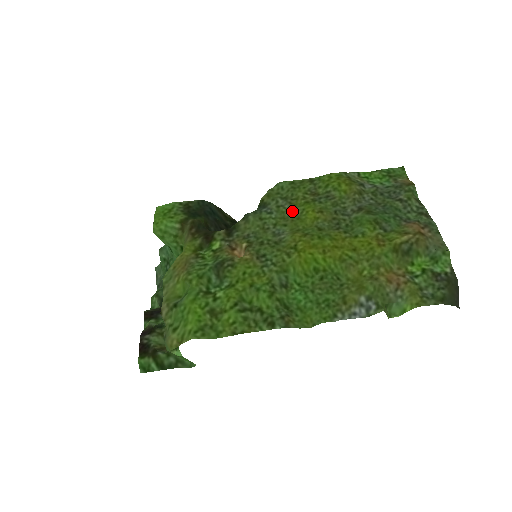
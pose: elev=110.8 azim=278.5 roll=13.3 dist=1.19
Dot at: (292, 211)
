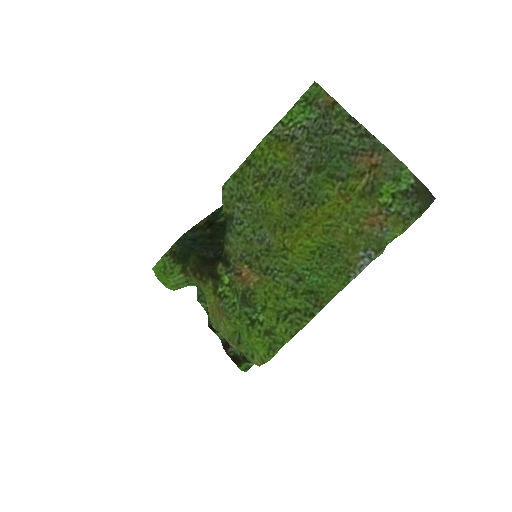
Dot at: (257, 209)
